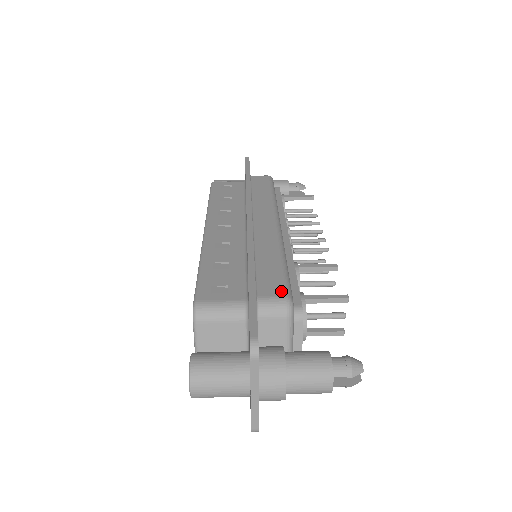
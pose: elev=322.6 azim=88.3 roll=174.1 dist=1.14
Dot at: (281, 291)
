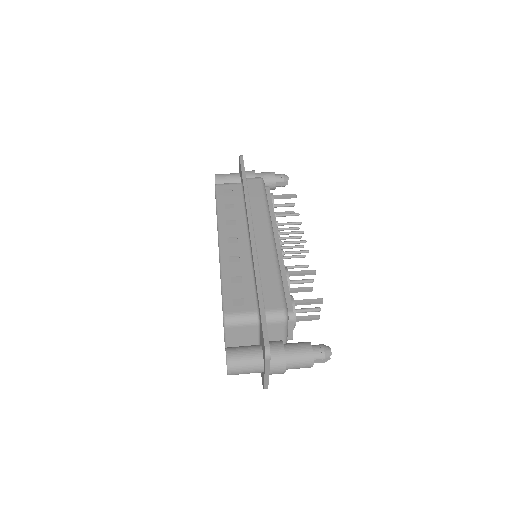
Dot at: (280, 304)
